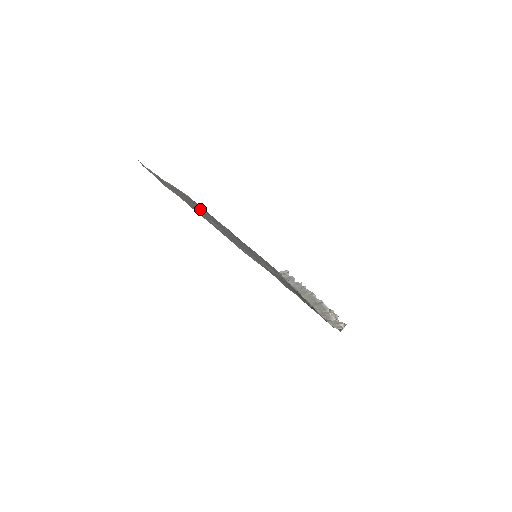
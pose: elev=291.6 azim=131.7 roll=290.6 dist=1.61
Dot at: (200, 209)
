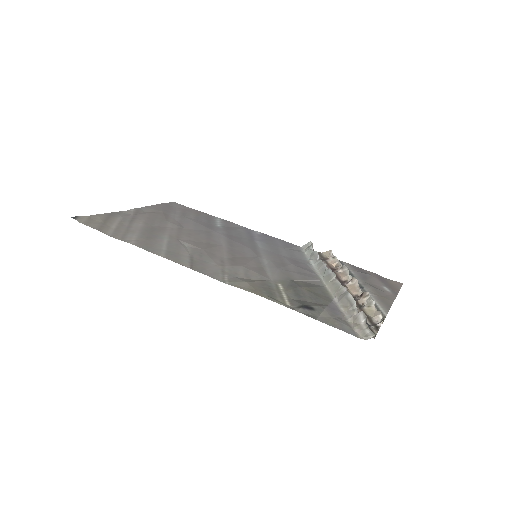
Dot at: (180, 222)
